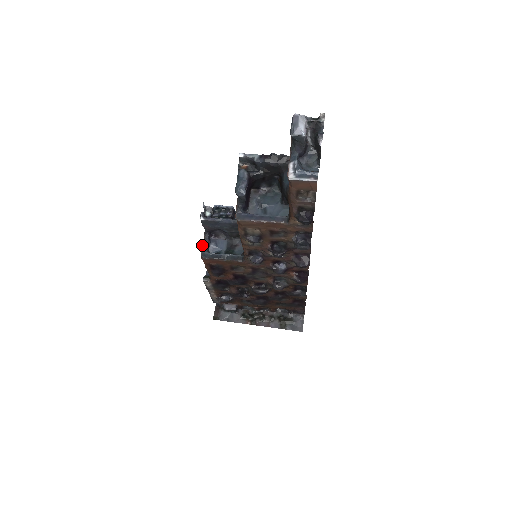
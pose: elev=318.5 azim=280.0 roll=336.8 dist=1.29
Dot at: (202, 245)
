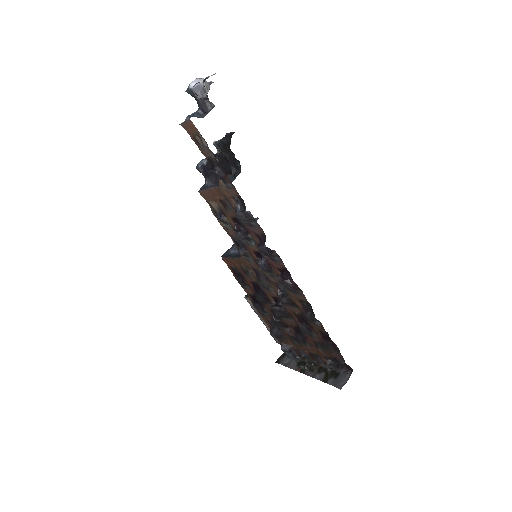
Dot at: (229, 249)
